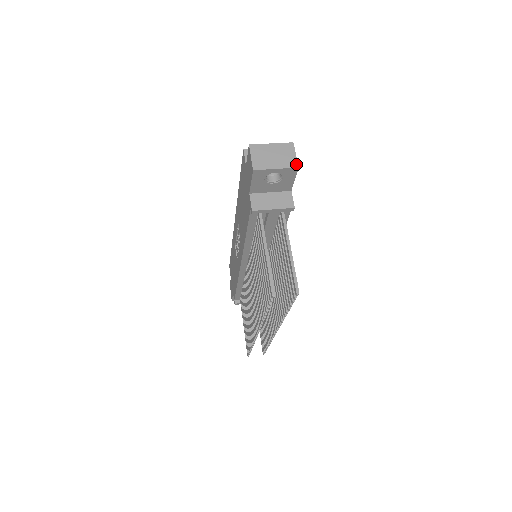
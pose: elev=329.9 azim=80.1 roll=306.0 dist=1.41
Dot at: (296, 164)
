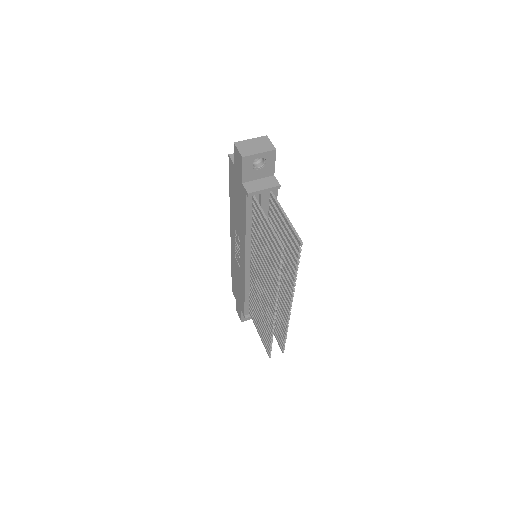
Dot at: (273, 148)
